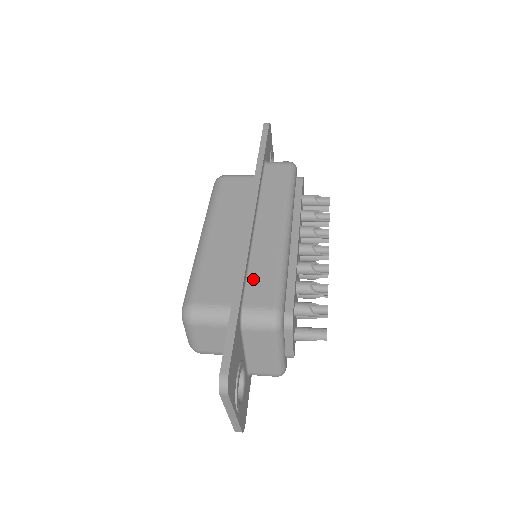
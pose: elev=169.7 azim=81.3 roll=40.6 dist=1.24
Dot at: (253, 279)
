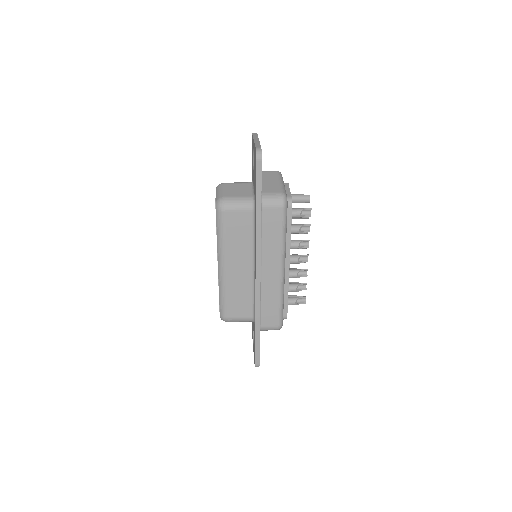
Dot at: (264, 310)
